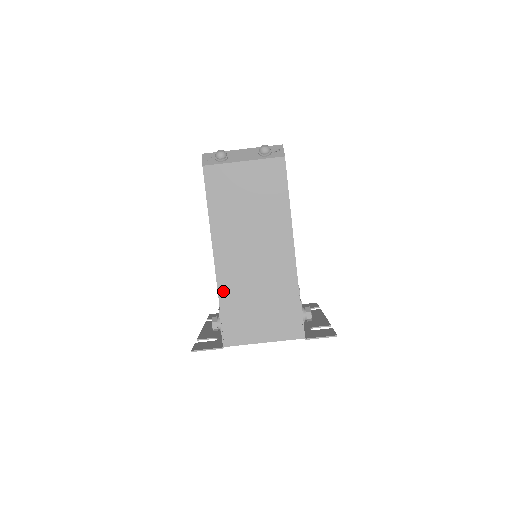
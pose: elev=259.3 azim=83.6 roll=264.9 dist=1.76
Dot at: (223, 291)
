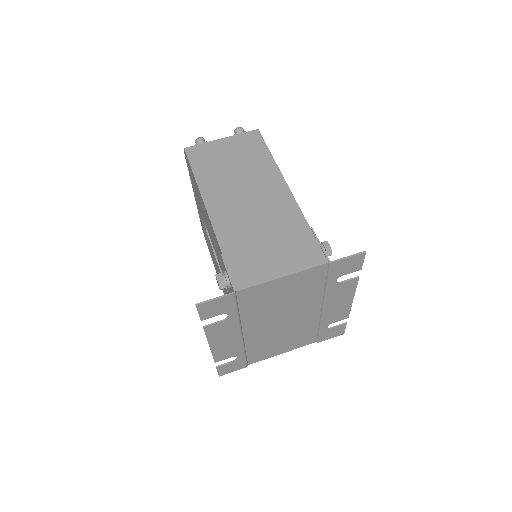
Dot at: (223, 237)
